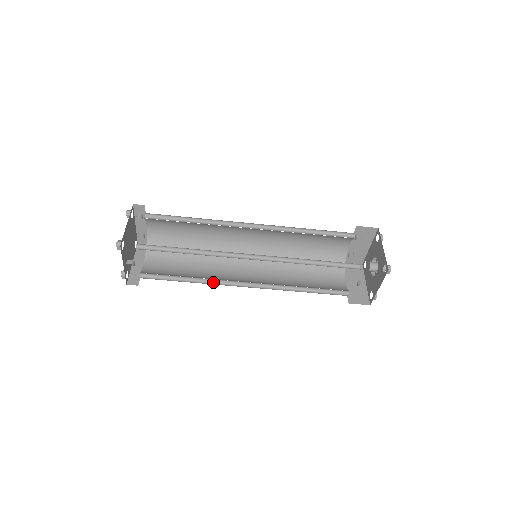
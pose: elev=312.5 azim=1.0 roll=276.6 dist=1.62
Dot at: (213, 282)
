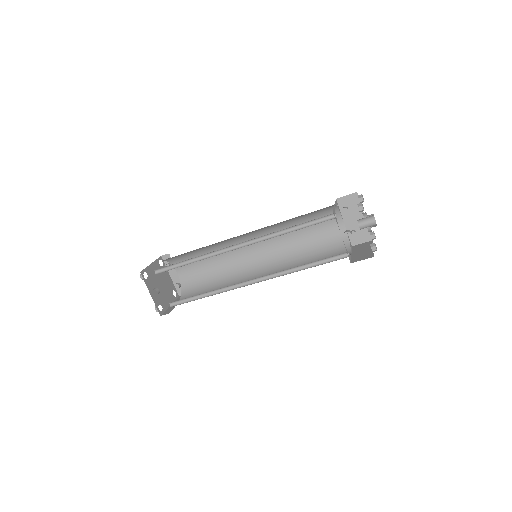
Dot at: (226, 291)
